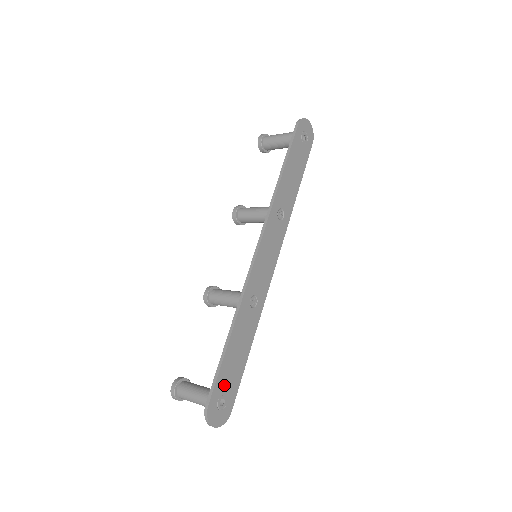
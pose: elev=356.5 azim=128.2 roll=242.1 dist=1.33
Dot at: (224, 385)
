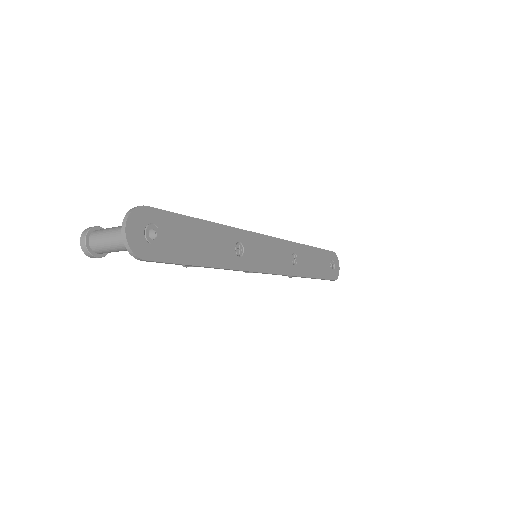
Dot at: (169, 230)
